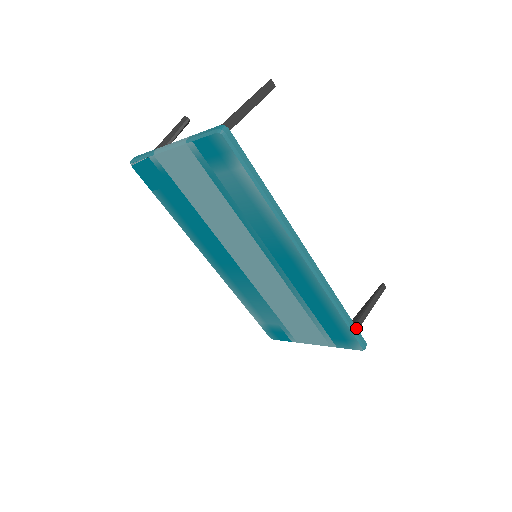
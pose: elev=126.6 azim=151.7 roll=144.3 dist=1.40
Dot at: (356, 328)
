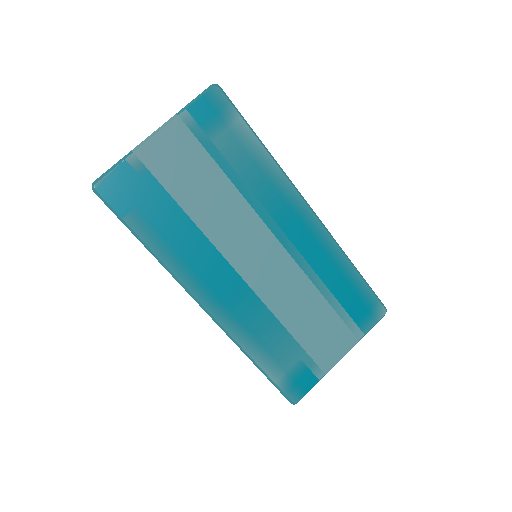
Dot at: occluded
